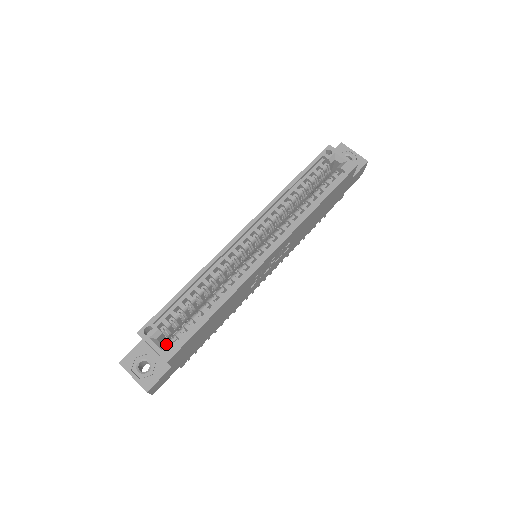
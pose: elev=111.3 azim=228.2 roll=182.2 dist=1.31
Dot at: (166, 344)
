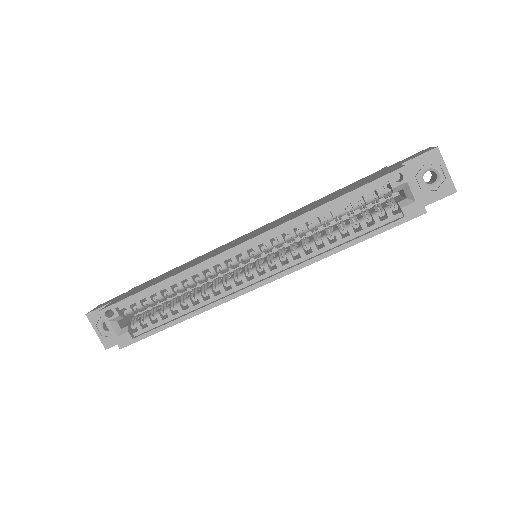
Dot at: (123, 333)
